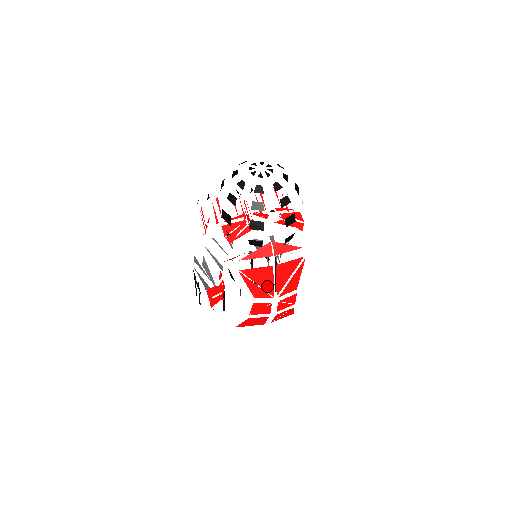
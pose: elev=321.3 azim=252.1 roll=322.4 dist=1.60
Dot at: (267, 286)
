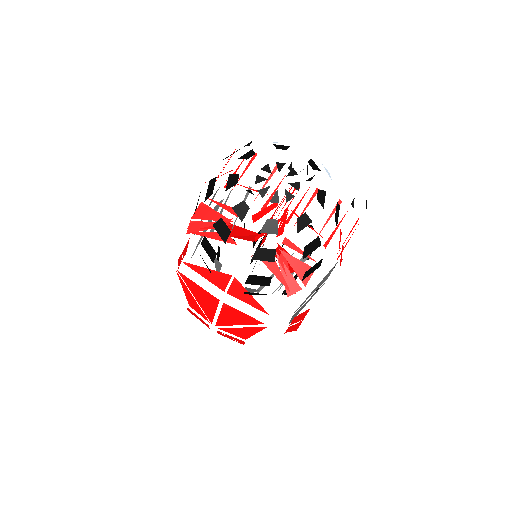
Dot at: (207, 309)
